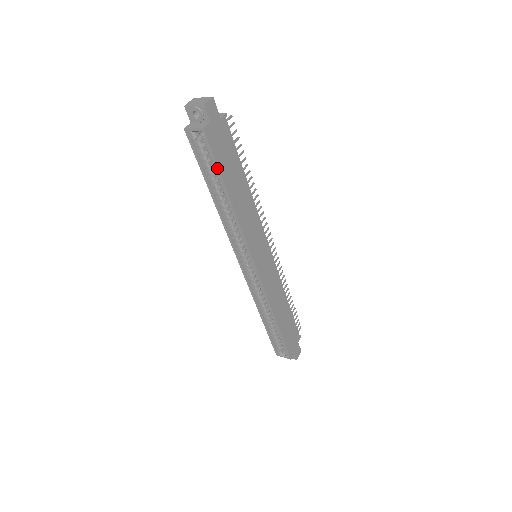
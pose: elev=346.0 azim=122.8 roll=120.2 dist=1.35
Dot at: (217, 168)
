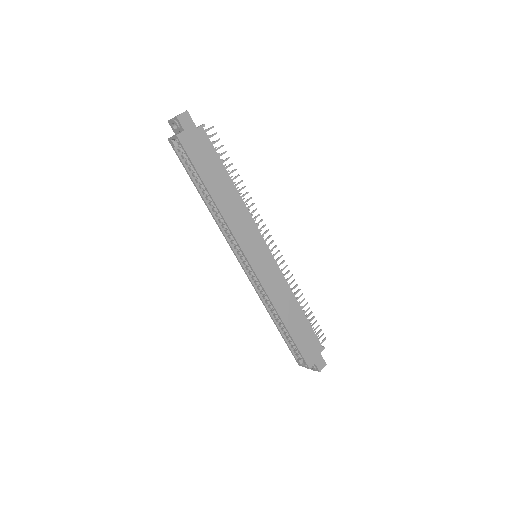
Dot at: (195, 169)
